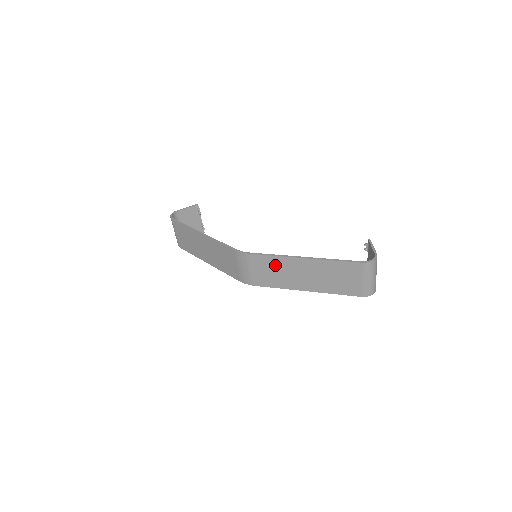
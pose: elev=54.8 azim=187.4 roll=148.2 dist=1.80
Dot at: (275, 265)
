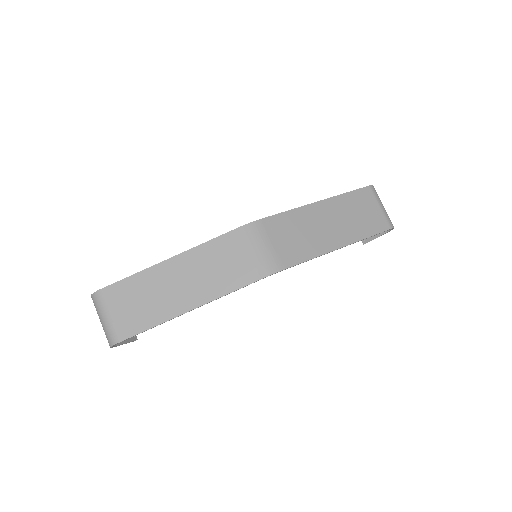
Dot at: (295, 224)
